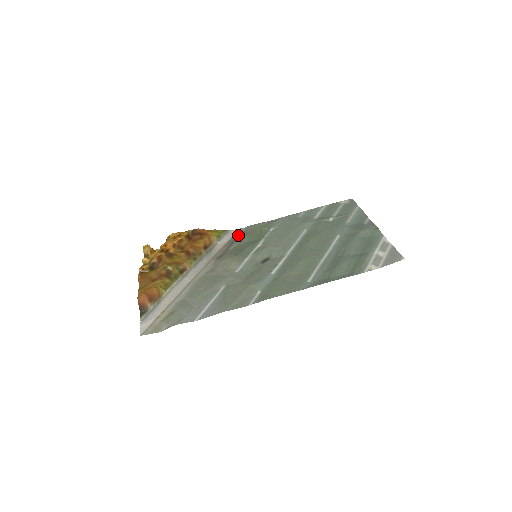
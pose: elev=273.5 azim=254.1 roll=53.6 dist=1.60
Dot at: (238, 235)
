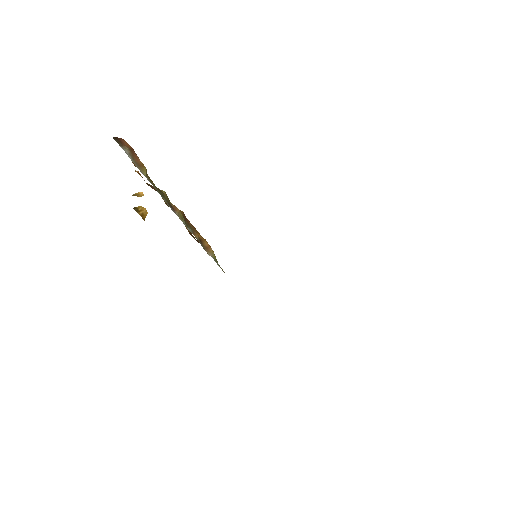
Dot at: occluded
